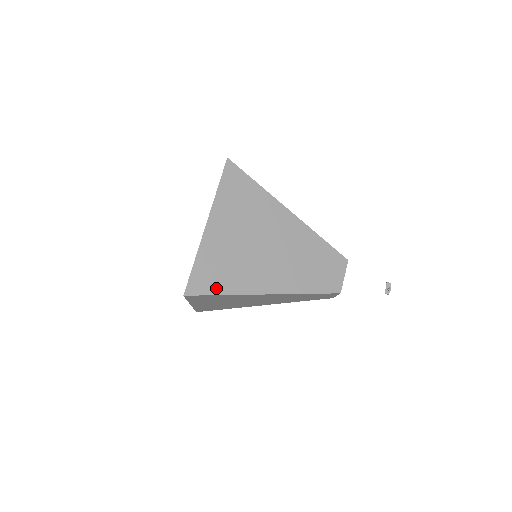
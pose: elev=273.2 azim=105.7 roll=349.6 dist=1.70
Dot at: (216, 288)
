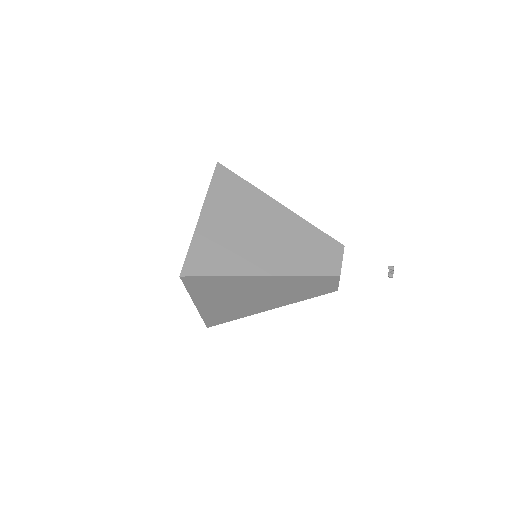
Dot at: (211, 270)
